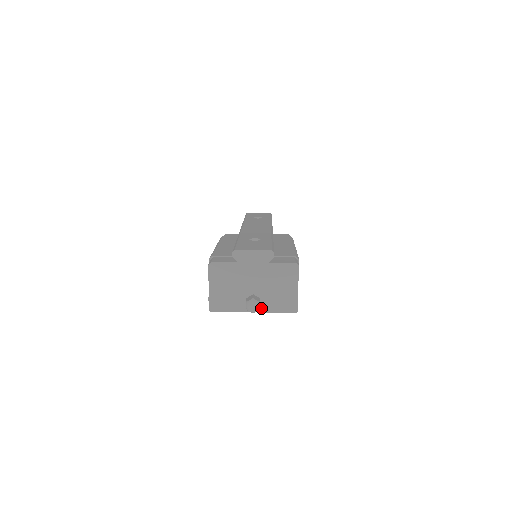
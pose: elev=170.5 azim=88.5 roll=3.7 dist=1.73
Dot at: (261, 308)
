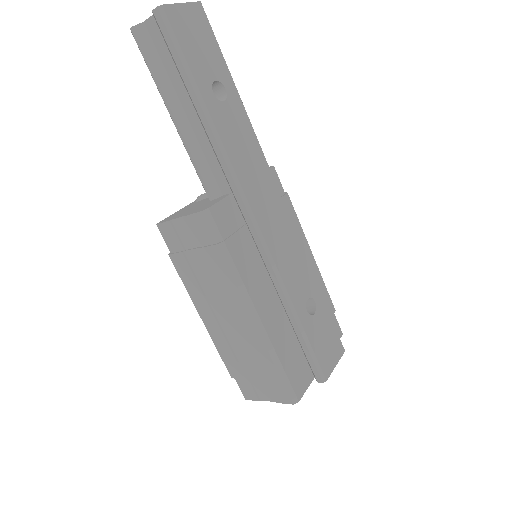
Dot at: occluded
